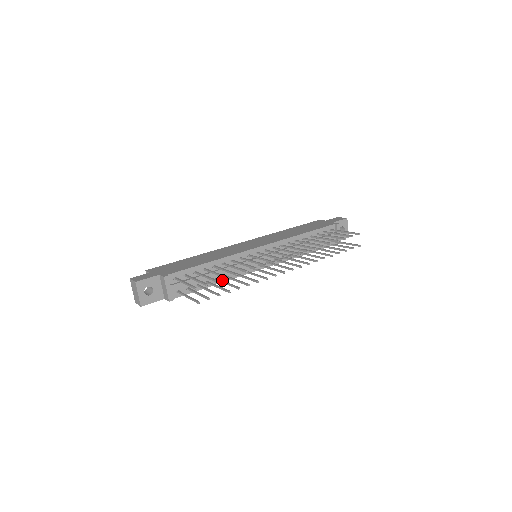
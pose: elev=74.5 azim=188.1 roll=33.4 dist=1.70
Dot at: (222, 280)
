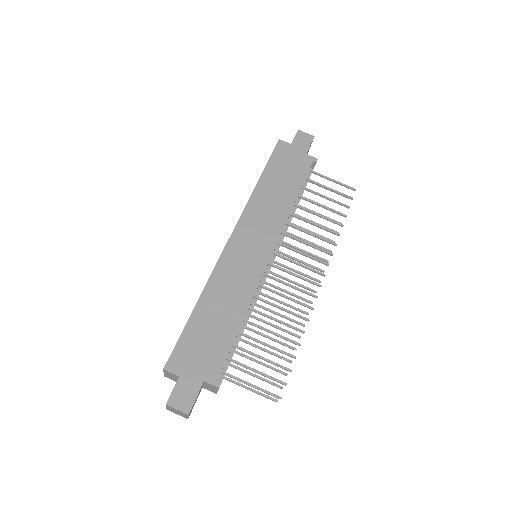
Dot at: (256, 331)
